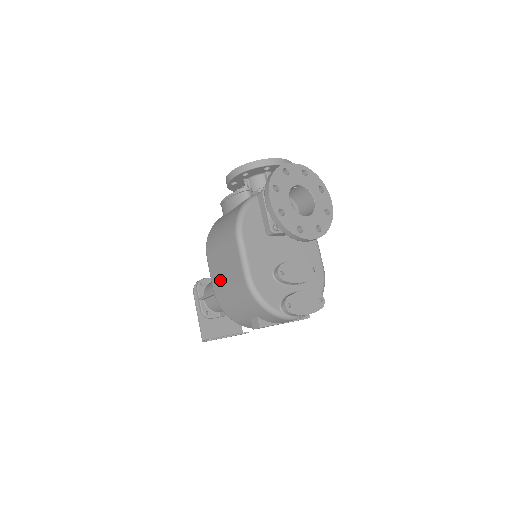
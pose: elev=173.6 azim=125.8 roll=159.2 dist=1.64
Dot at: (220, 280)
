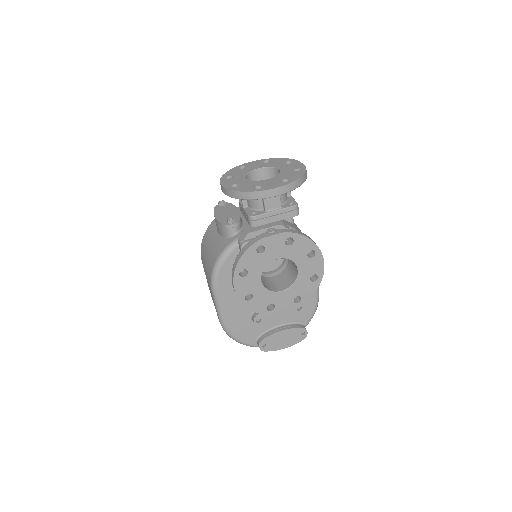
Dot at: (210, 292)
